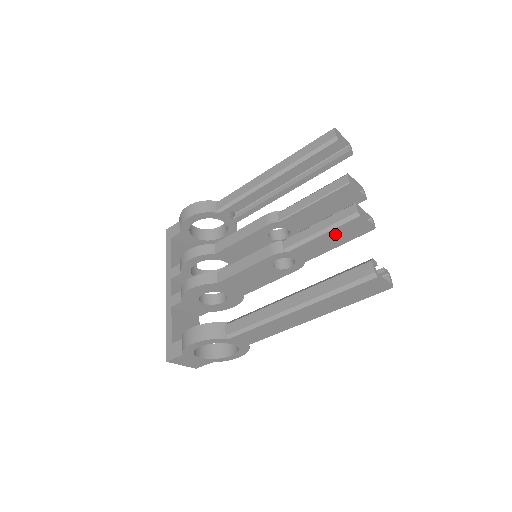
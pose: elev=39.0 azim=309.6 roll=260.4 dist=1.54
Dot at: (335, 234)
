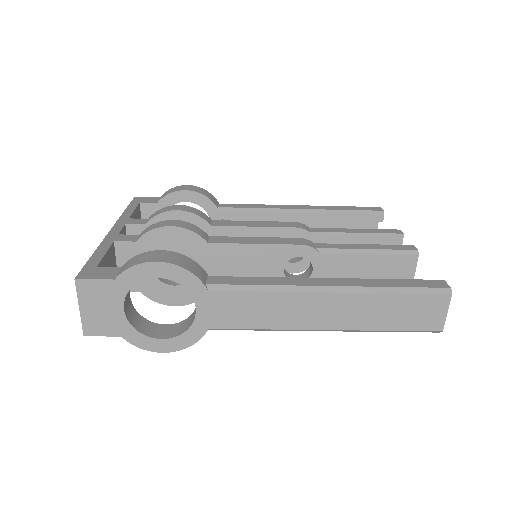
Dot at: (379, 264)
